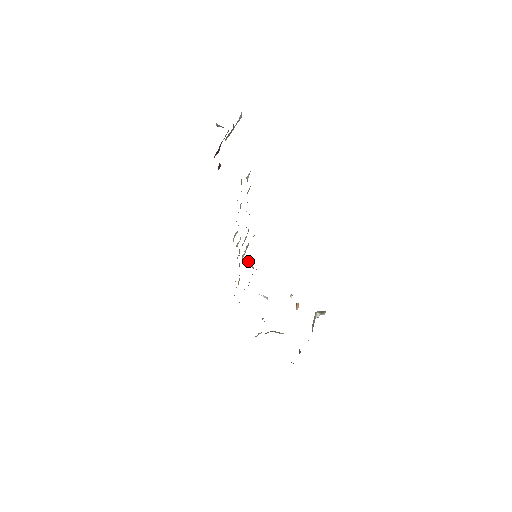
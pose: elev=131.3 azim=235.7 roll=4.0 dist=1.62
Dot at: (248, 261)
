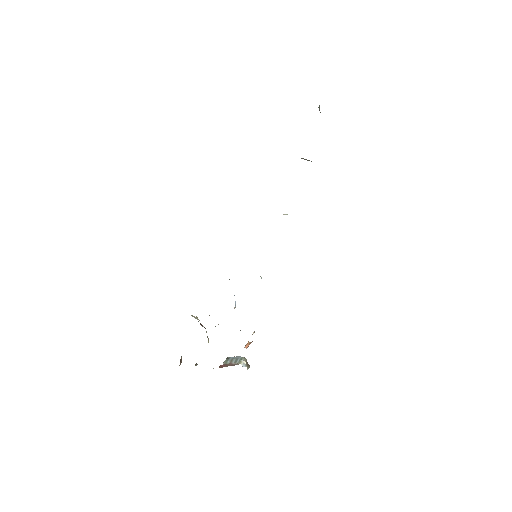
Dot at: occluded
